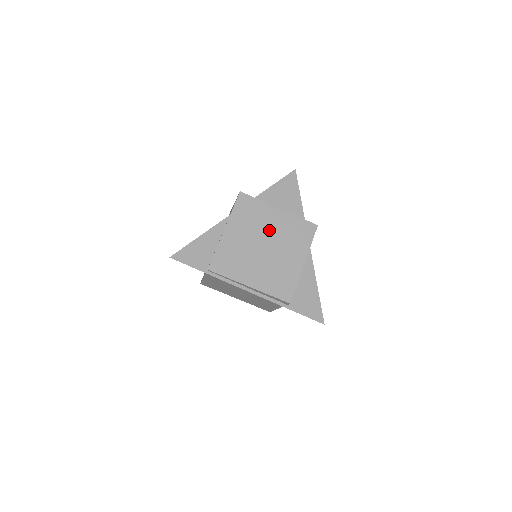
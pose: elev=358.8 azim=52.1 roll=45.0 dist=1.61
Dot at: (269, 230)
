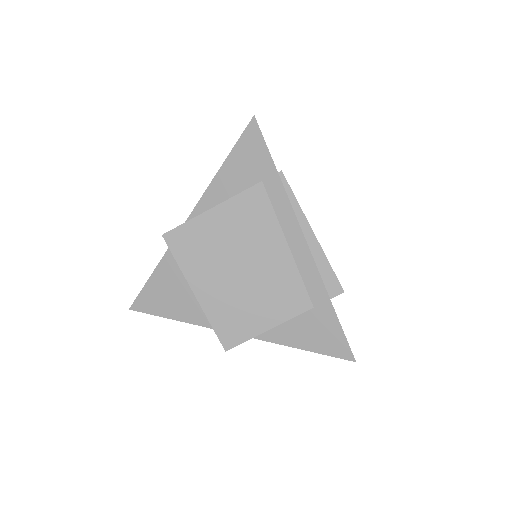
Dot at: occluded
